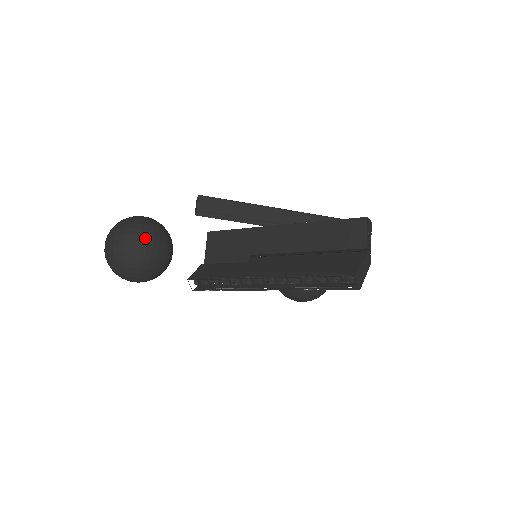
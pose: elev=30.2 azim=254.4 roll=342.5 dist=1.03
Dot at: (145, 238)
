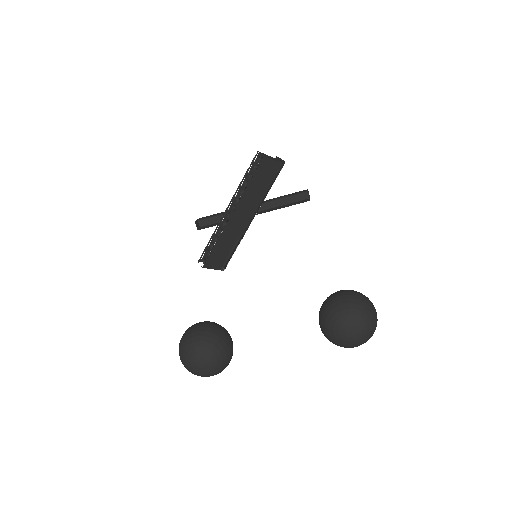
Dot at: (202, 323)
